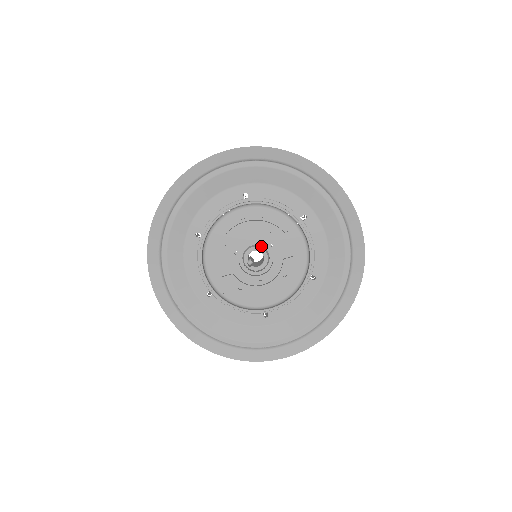
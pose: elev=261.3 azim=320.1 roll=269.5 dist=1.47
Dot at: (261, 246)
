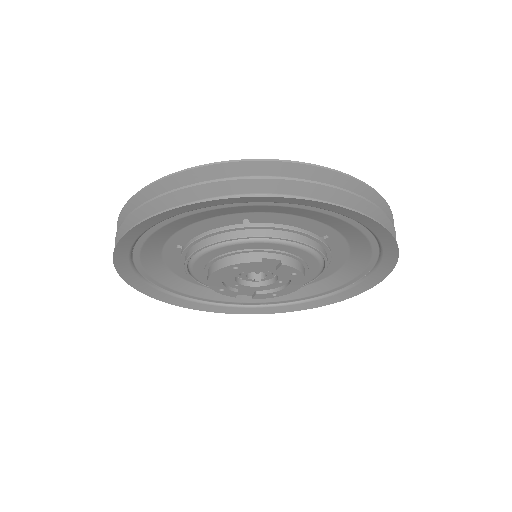
Dot at: occluded
